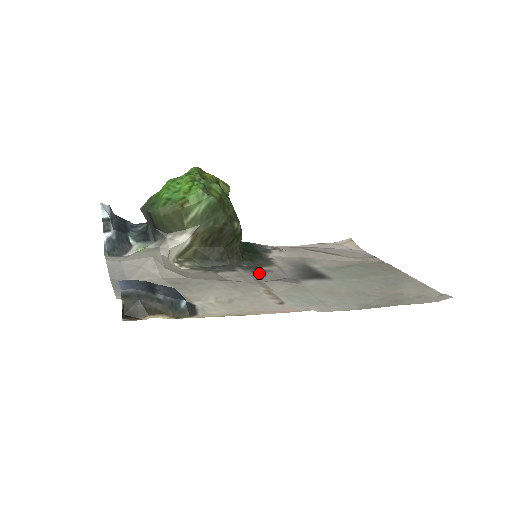
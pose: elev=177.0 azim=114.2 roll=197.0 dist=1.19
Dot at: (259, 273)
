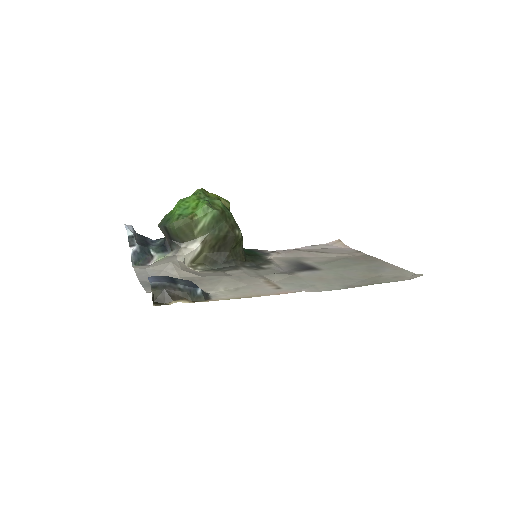
Dot at: (260, 270)
